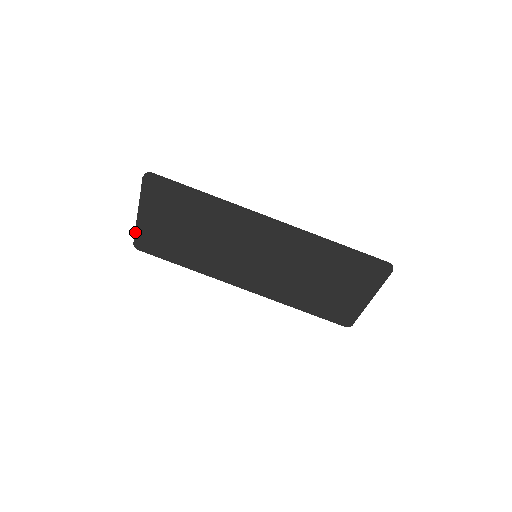
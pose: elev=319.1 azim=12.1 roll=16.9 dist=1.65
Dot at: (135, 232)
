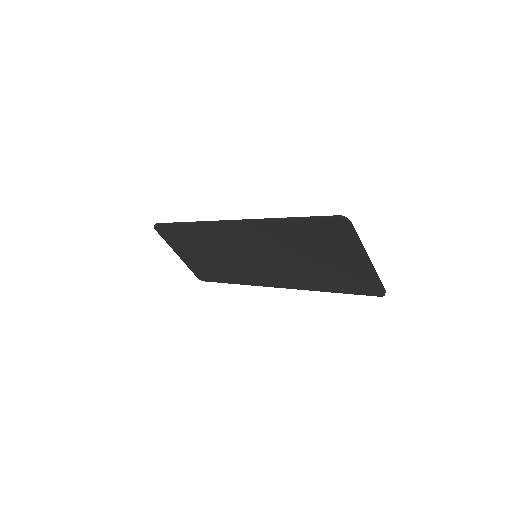
Dot at: (190, 269)
